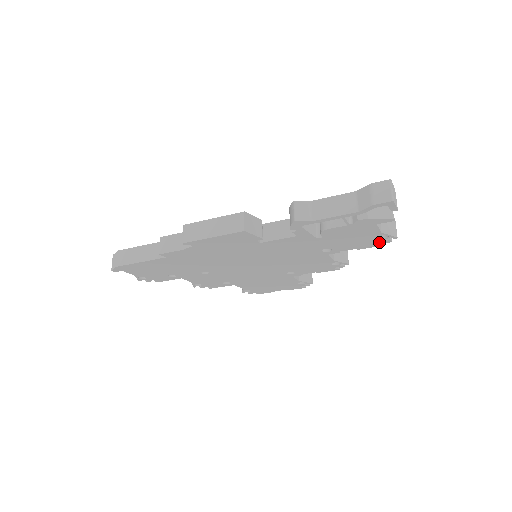
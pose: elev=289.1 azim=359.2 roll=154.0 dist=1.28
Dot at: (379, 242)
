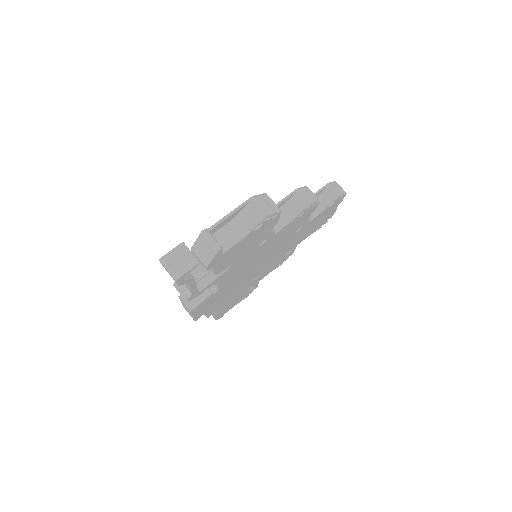
Dot at: (270, 220)
